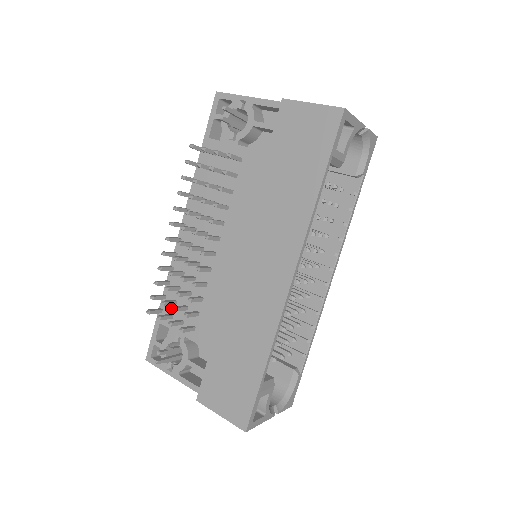
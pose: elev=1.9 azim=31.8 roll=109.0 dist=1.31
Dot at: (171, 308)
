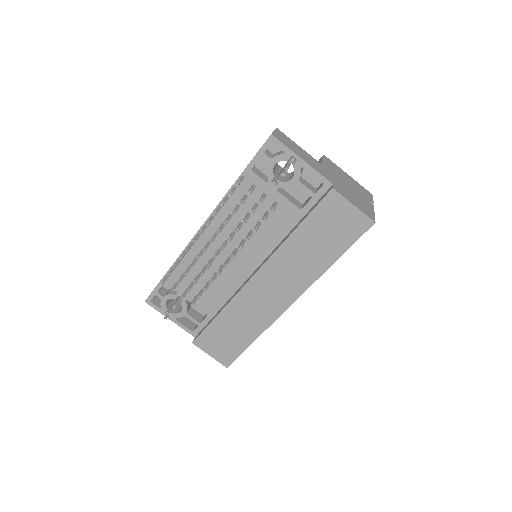
Dot at: (178, 278)
